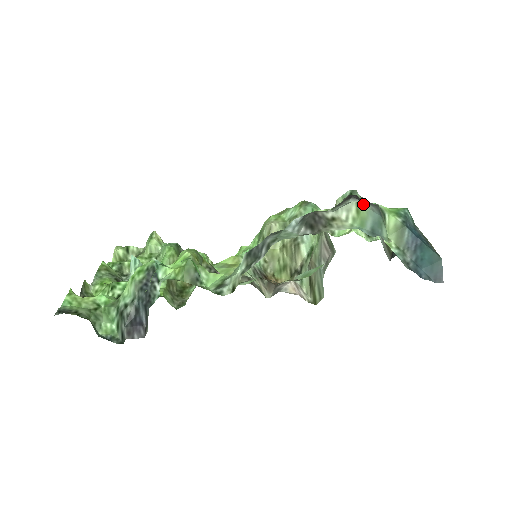
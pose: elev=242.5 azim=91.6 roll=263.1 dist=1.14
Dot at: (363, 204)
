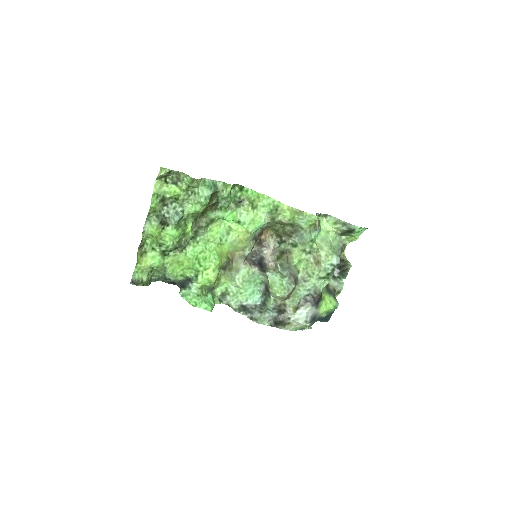
Dot at: (306, 327)
